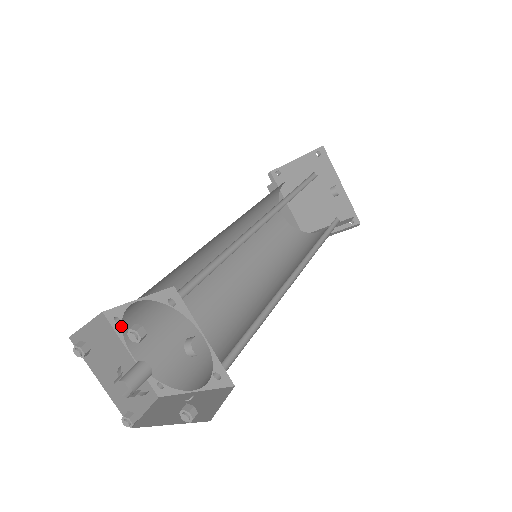
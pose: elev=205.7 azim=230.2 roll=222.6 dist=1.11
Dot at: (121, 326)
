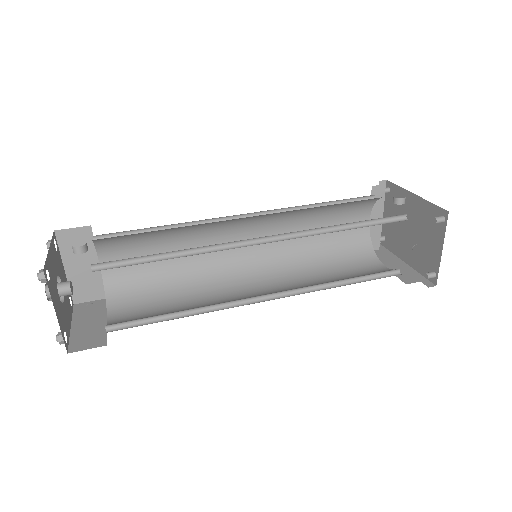
Dot at: (105, 297)
